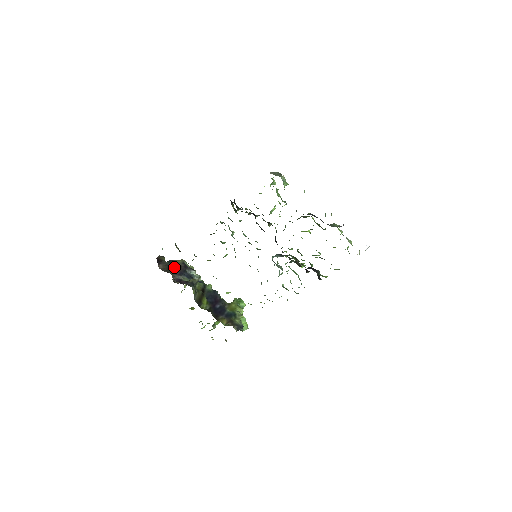
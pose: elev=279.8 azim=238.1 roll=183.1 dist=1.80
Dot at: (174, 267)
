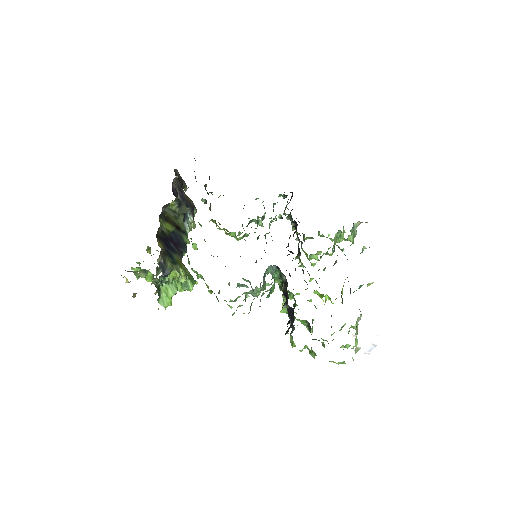
Dot at: (184, 192)
